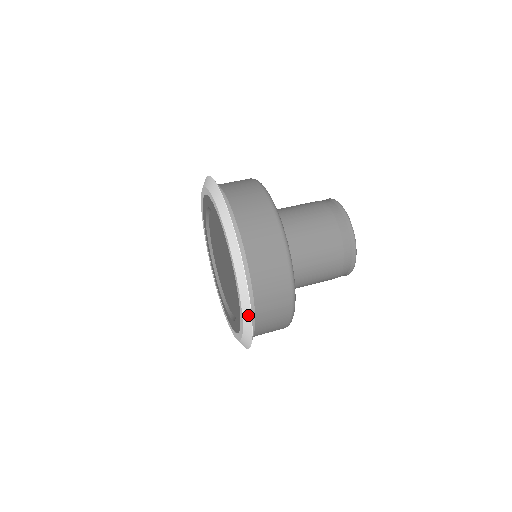
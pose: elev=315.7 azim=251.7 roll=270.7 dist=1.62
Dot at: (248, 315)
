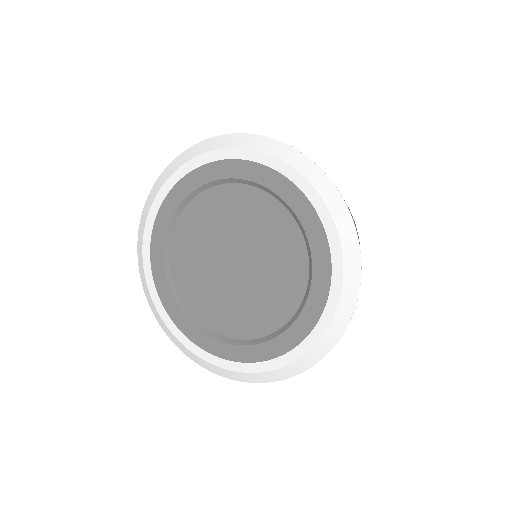
Dot at: (329, 345)
